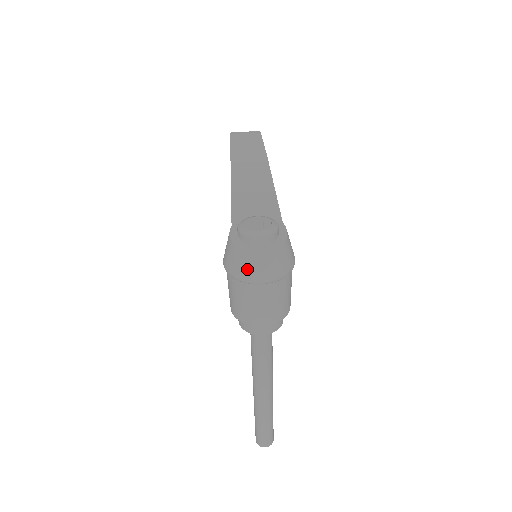
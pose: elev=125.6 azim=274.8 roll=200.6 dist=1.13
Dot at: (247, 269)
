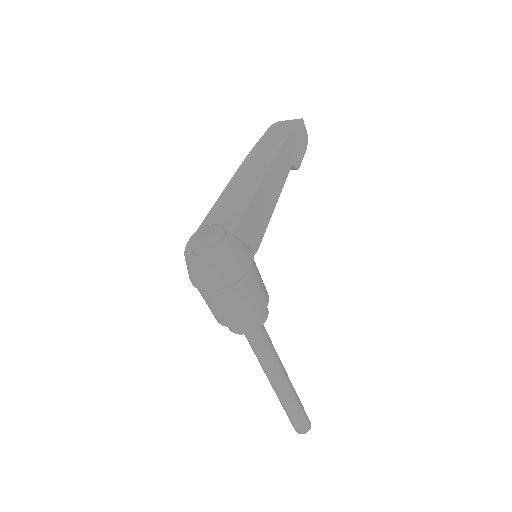
Dot at: (190, 275)
